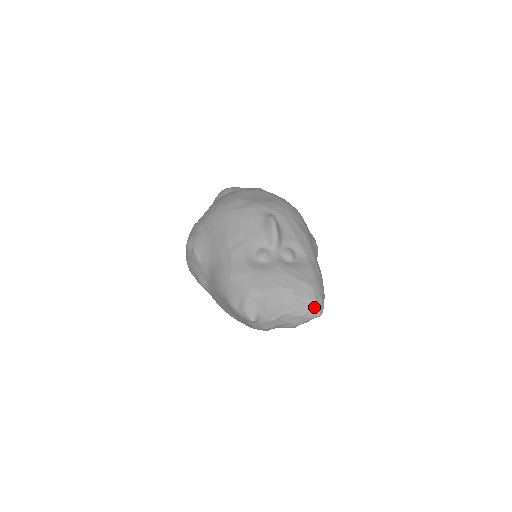
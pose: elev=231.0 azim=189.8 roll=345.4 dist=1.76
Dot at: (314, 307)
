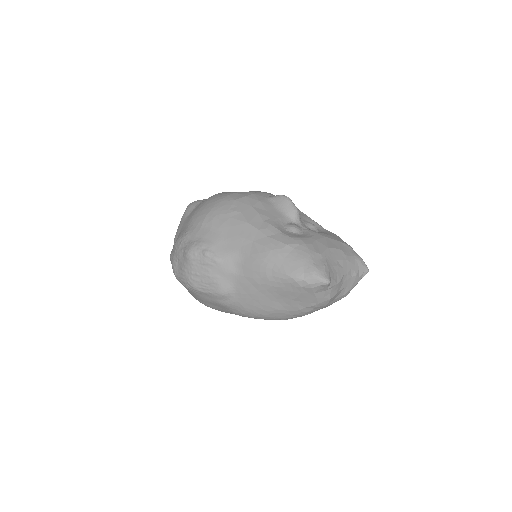
Dot at: (362, 263)
